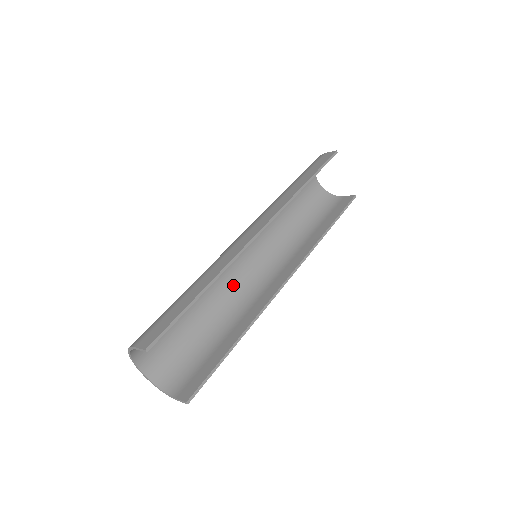
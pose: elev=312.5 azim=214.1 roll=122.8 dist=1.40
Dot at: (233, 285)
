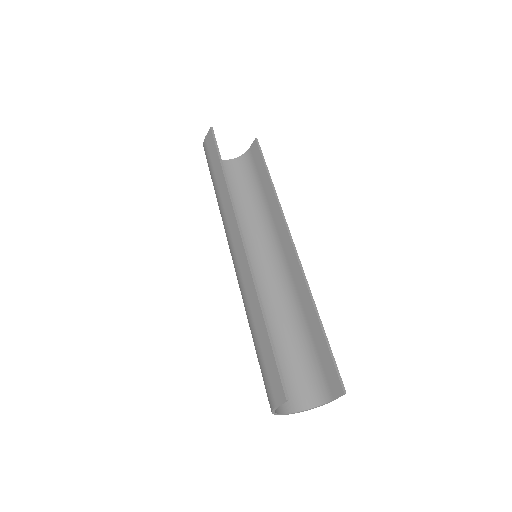
Dot at: (267, 291)
